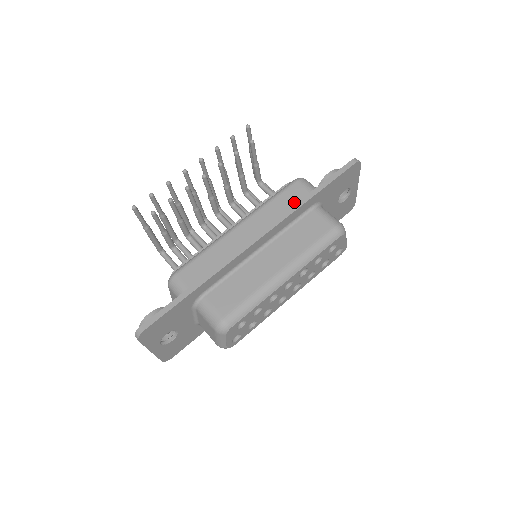
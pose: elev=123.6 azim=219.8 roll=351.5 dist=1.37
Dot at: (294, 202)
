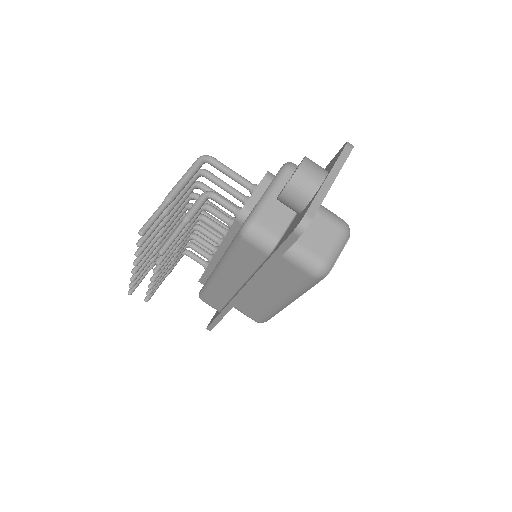
Dot at: (254, 262)
